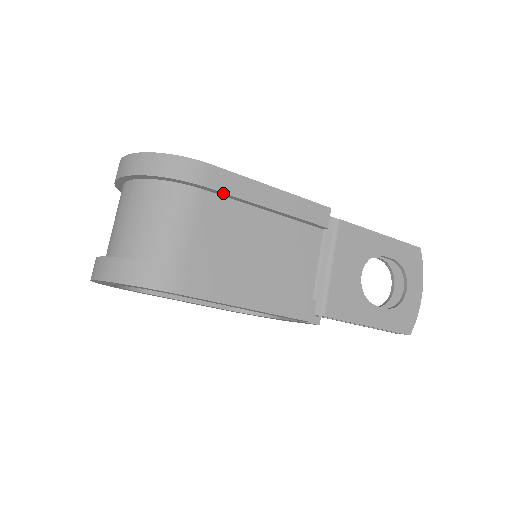
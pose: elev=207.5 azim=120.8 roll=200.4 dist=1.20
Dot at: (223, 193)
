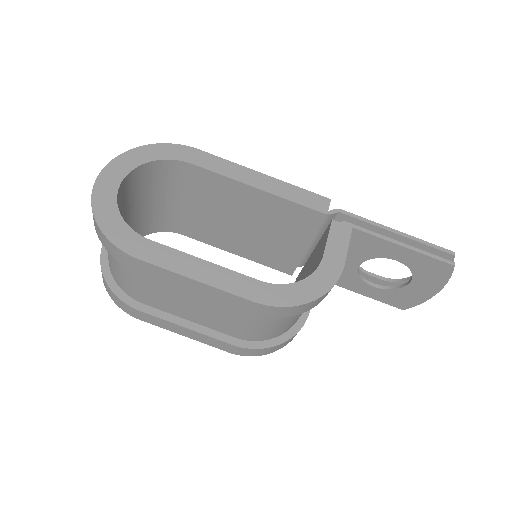
Dot at: occluded
